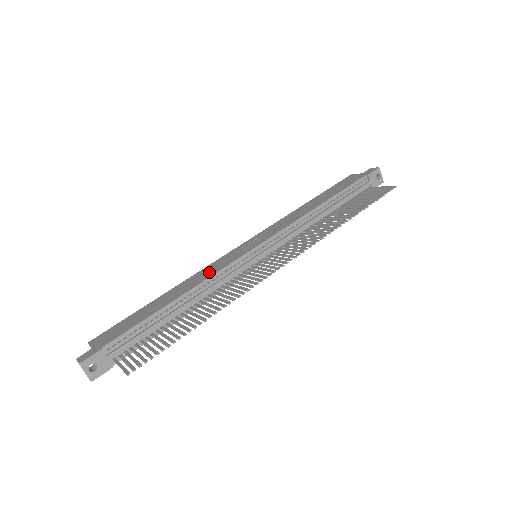
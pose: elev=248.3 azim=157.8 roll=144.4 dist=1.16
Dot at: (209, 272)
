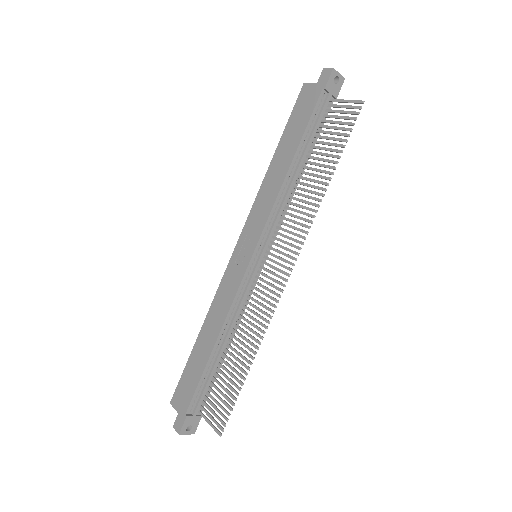
Dot at: (225, 300)
